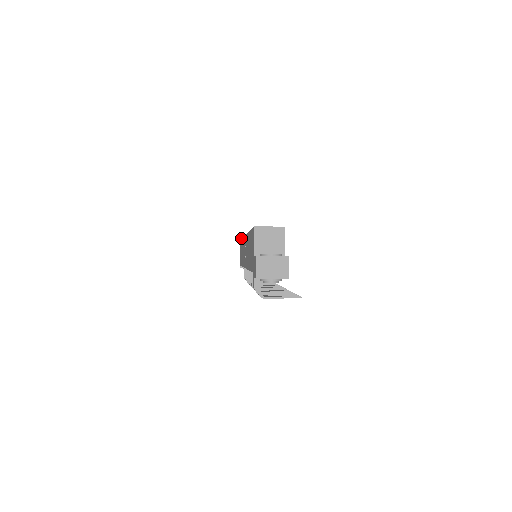
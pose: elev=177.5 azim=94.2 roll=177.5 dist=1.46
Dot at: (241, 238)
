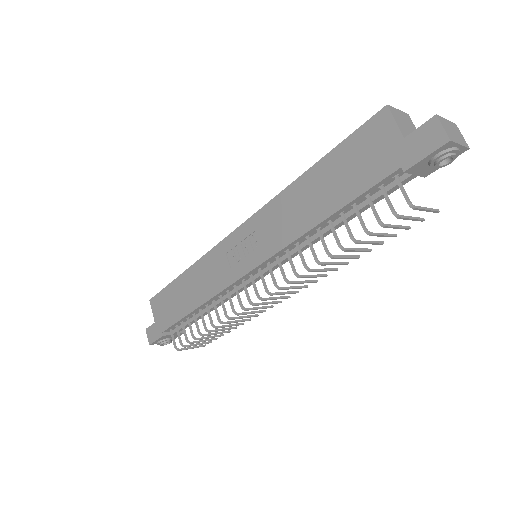
Dot at: occluded
